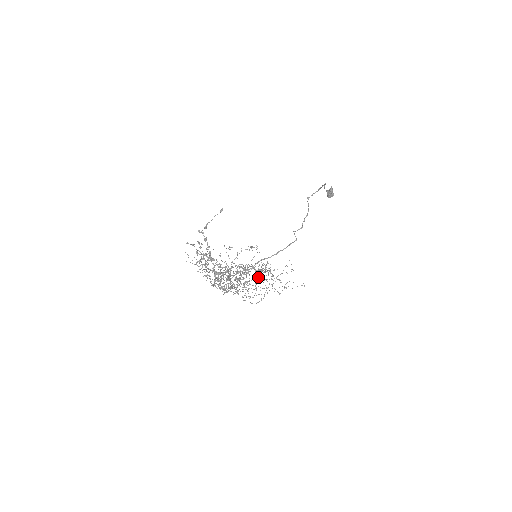
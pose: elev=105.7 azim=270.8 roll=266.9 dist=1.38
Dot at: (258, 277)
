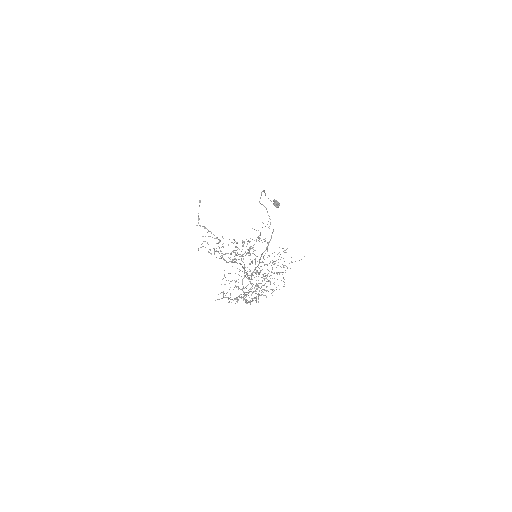
Dot at: (267, 264)
